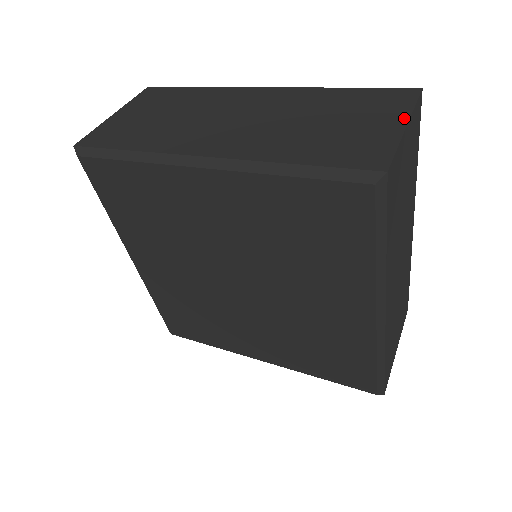
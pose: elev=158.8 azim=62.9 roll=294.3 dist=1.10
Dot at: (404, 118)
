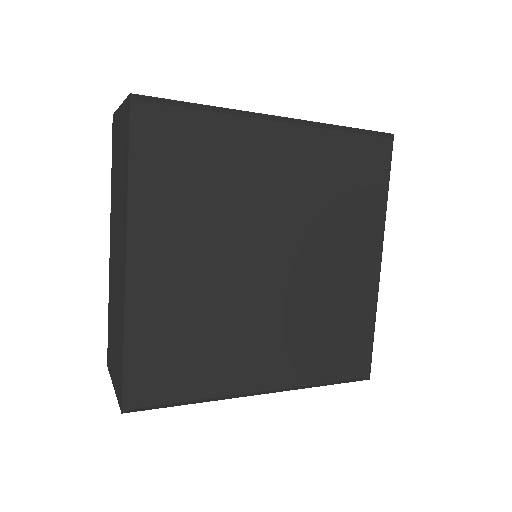
Dot at: occluded
